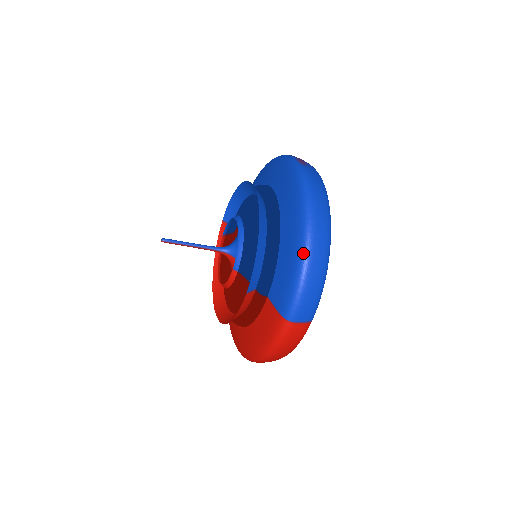
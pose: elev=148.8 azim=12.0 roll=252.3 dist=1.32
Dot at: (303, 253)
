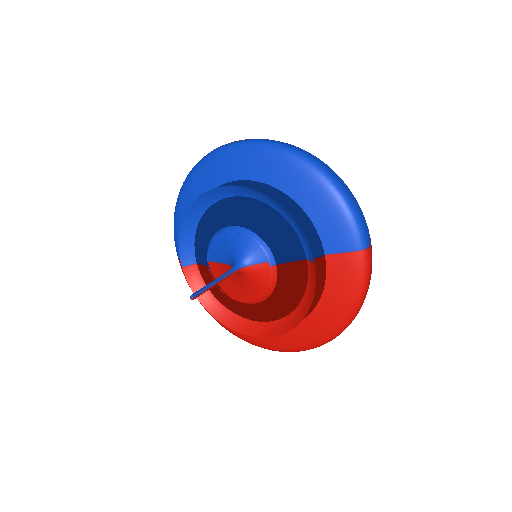
Dot at: (333, 185)
